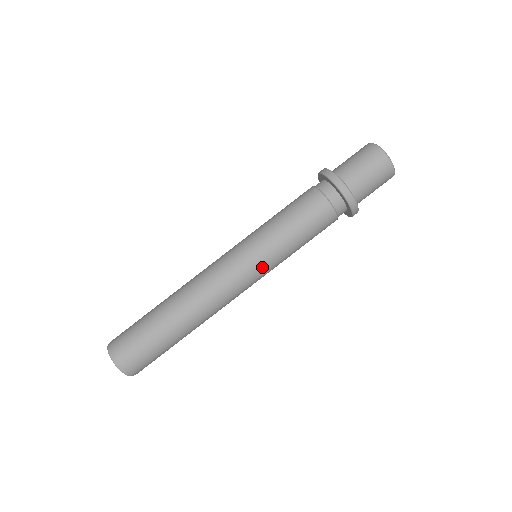
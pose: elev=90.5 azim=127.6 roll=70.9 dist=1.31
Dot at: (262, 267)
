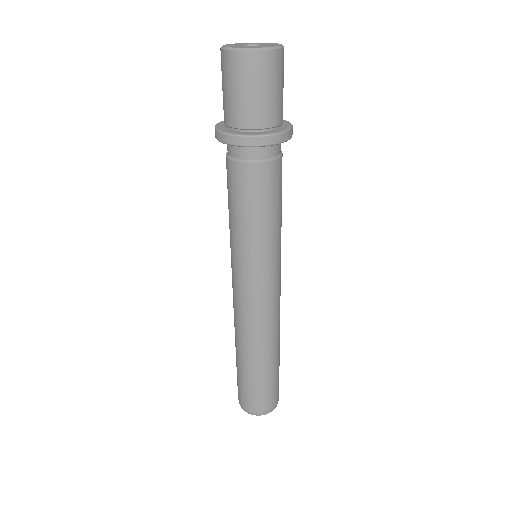
Dot at: (249, 271)
